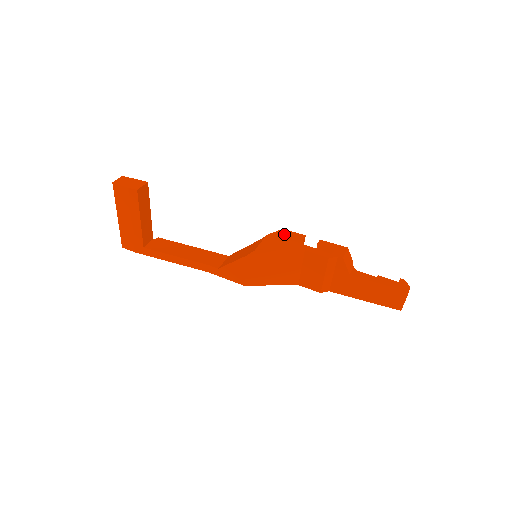
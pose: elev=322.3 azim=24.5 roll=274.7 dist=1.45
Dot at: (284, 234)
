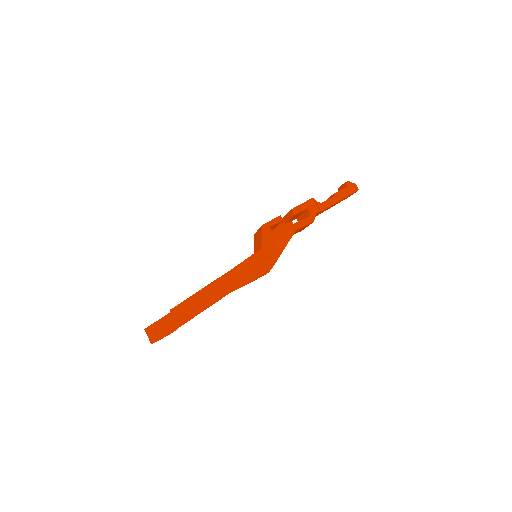
Dot at: (269, 230)
